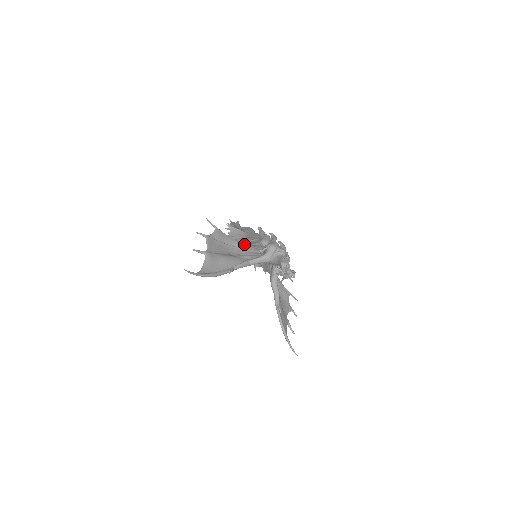
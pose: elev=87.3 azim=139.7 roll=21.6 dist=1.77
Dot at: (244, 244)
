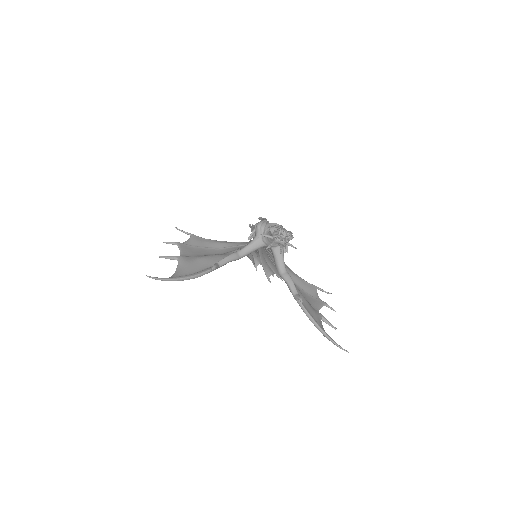
Dot at: (232, 243)
